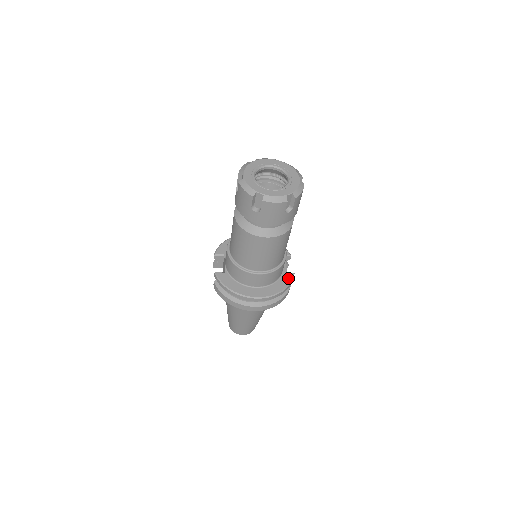
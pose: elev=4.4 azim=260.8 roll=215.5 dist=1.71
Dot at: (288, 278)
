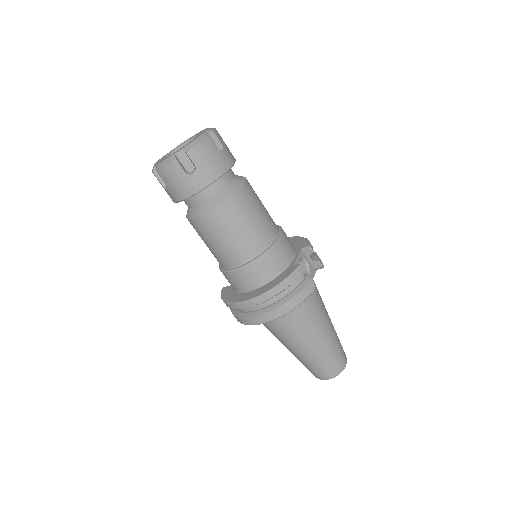
Dot at: (290, 271)
